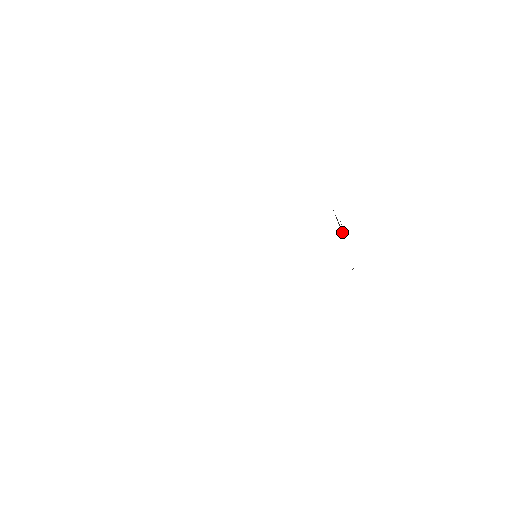
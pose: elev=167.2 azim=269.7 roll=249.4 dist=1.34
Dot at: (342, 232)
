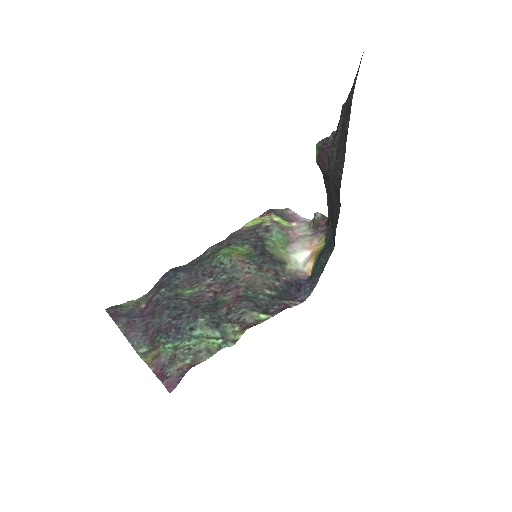
Dot at: (317, 164)
